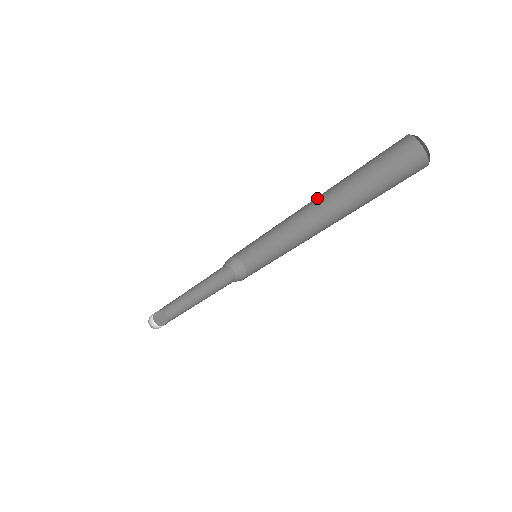
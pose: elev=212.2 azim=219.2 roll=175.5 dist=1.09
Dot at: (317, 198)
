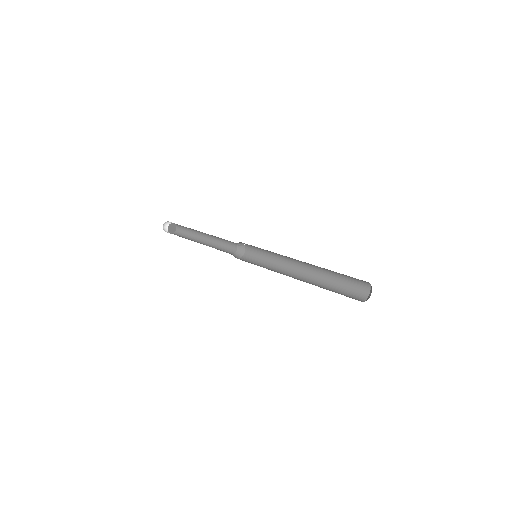
Dot at: occluded
